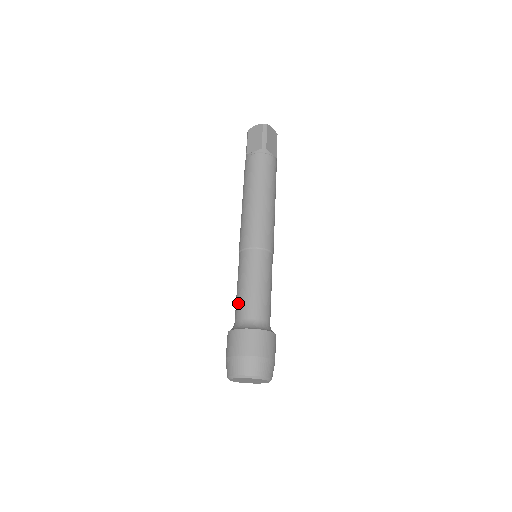
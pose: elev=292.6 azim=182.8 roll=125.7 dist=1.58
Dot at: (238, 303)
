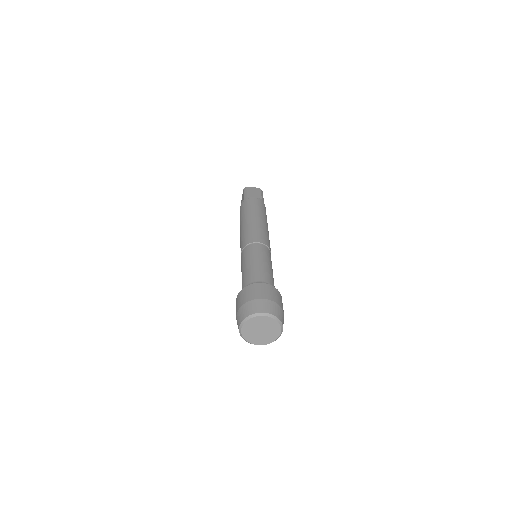
Dot at: (255, 271)
